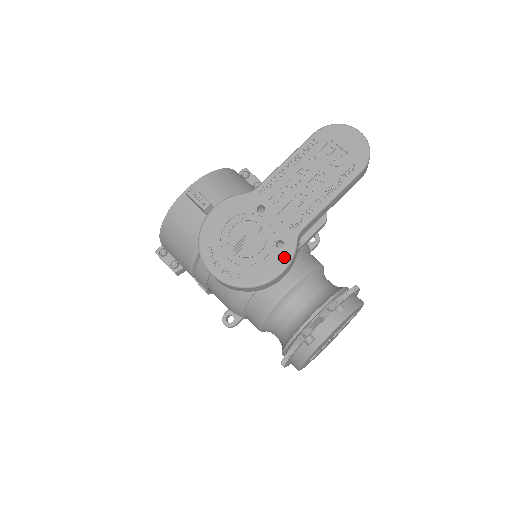
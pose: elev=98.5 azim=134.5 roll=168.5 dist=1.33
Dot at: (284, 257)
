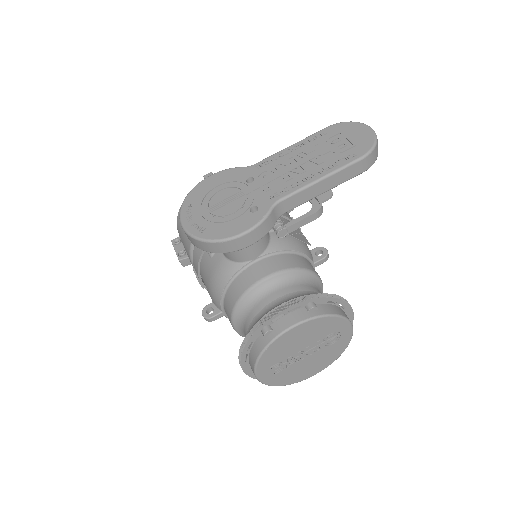
Dot at: (253, 220)
